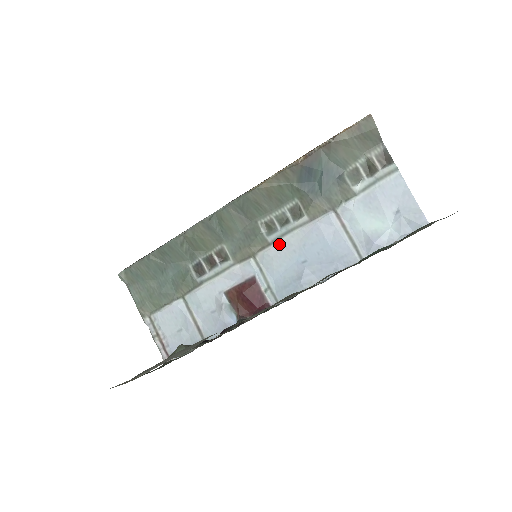
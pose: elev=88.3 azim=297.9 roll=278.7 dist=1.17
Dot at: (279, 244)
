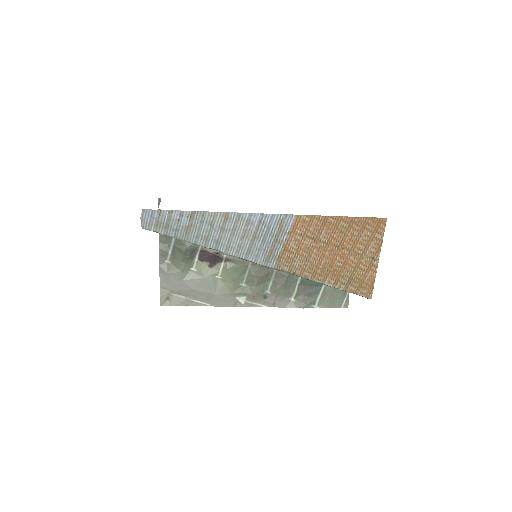
Dot at: occluded
